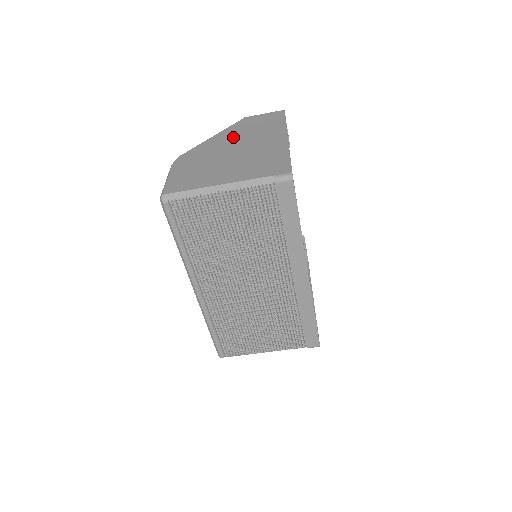
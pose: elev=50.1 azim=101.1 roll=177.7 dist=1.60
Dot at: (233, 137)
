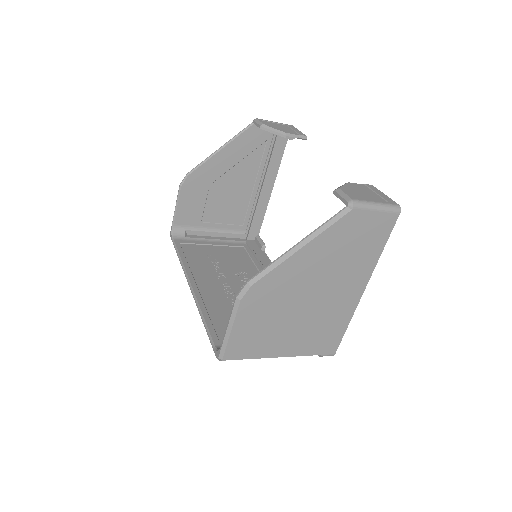
Dot at: (320, 265)
